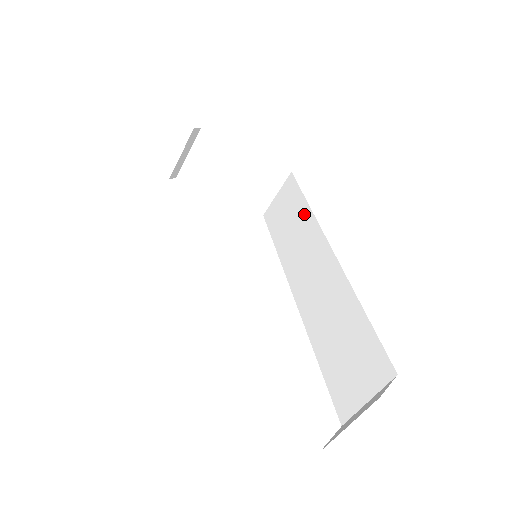
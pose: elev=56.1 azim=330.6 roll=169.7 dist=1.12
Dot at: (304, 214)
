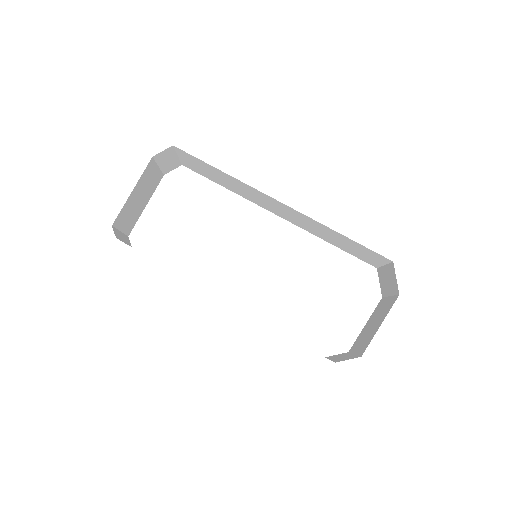
Dot at: (229, 178)
